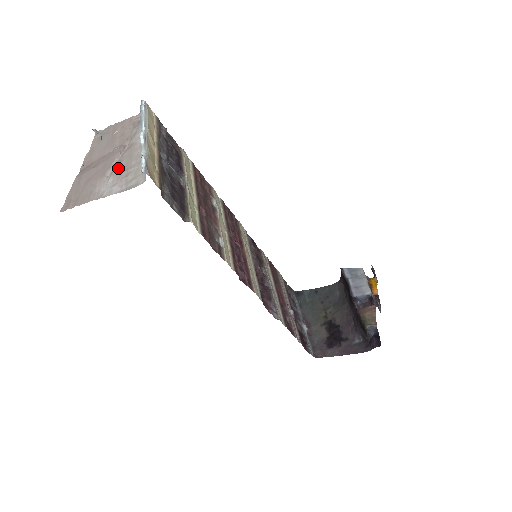
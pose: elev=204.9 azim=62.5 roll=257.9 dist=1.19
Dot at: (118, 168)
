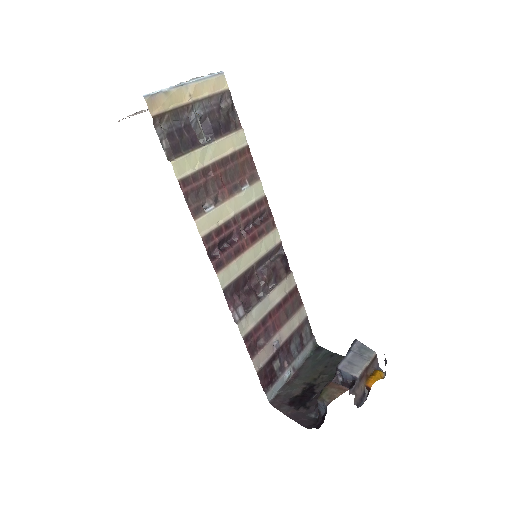
Dot at: occluded
